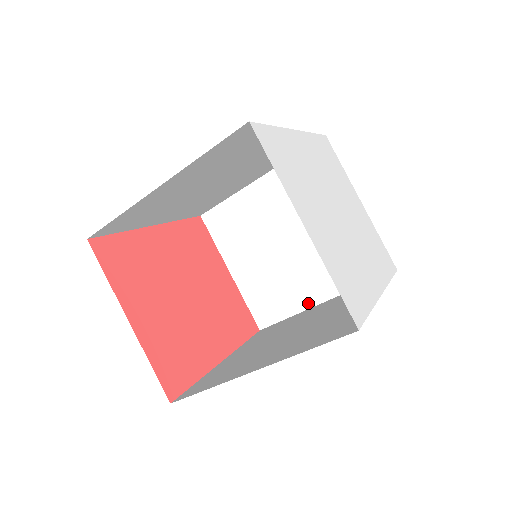
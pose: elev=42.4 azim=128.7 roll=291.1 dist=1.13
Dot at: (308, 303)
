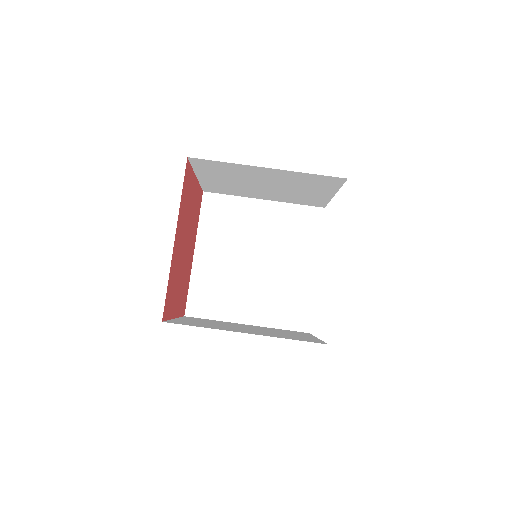
Dot at: occluded
